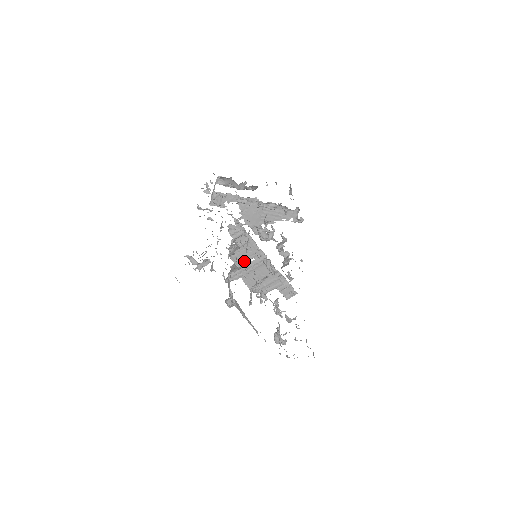
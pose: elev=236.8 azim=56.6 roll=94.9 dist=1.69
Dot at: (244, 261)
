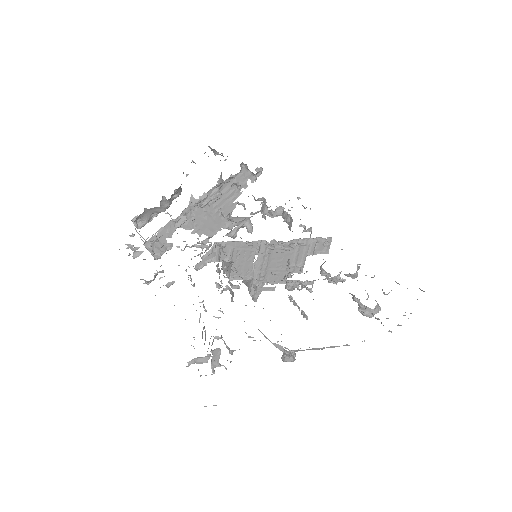
Dot at: (250, 268)
